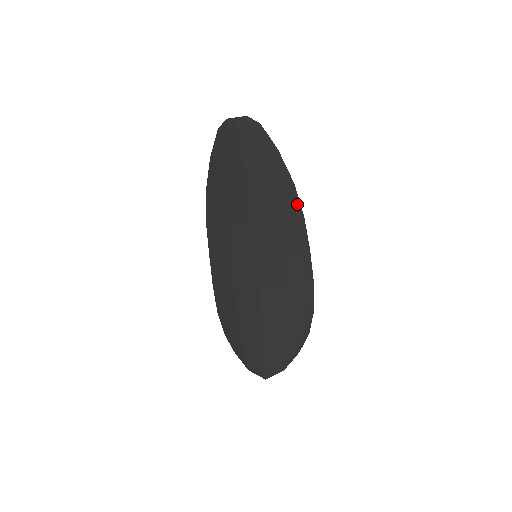
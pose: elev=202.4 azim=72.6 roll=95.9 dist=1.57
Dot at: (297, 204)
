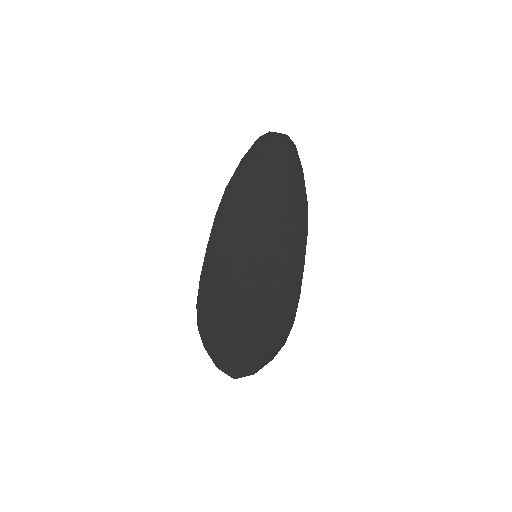
Dot at: (305, 221)
